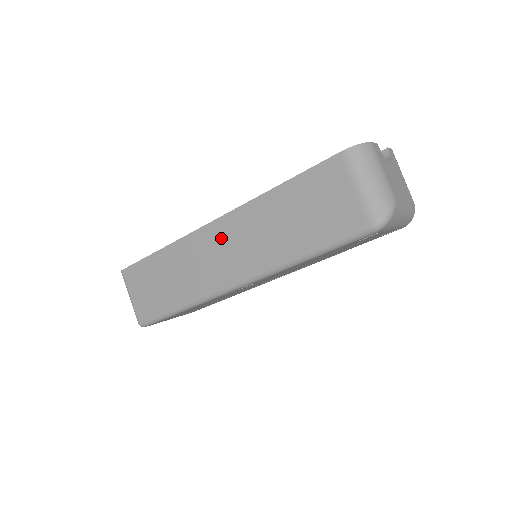
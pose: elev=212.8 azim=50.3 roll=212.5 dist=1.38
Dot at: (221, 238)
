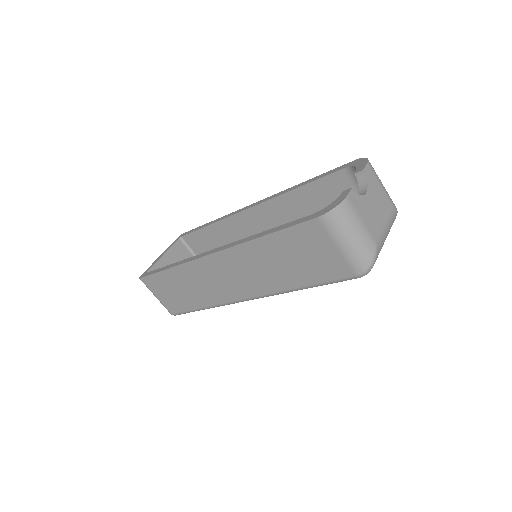
Dot at: (222, 268)
